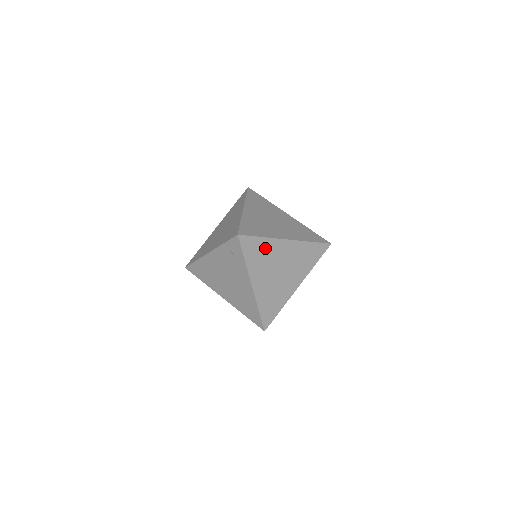
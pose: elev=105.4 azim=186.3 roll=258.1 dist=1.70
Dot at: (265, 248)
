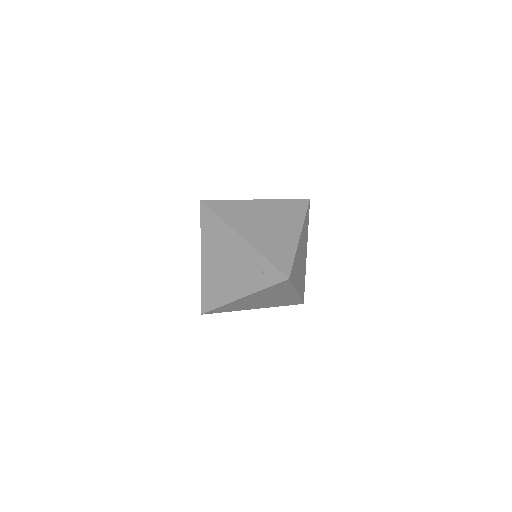
Dot at: (283, 290)
